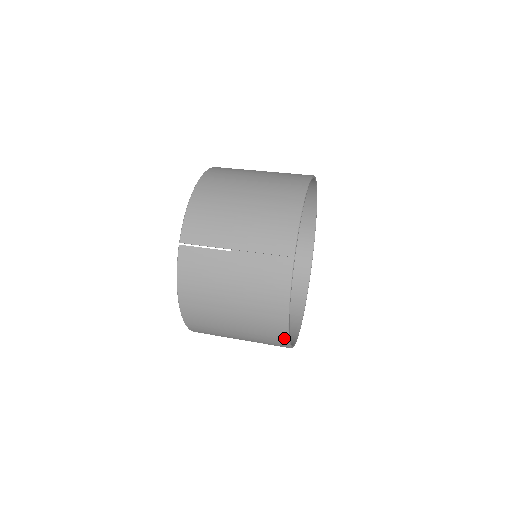
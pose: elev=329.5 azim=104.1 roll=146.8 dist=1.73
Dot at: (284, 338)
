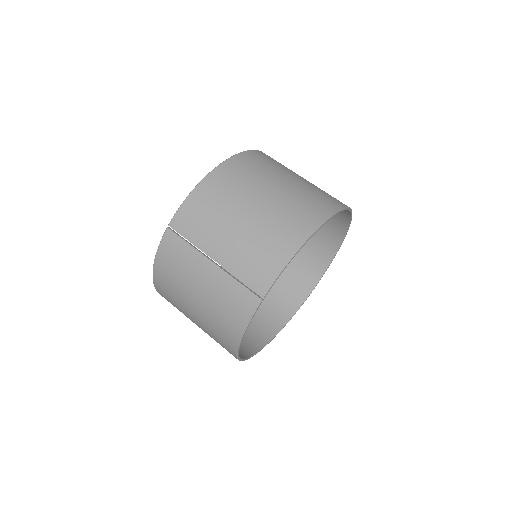
Dot at: (234, 355)
